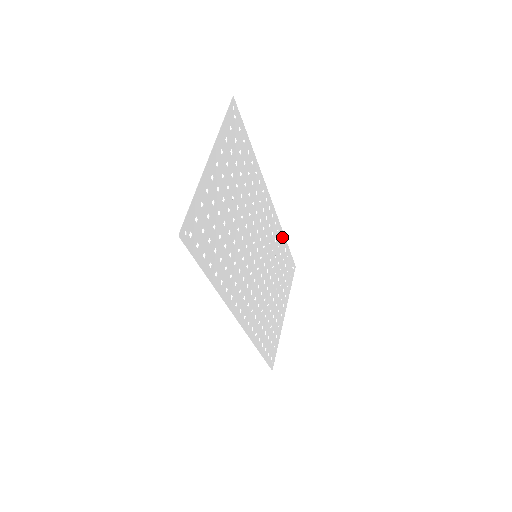
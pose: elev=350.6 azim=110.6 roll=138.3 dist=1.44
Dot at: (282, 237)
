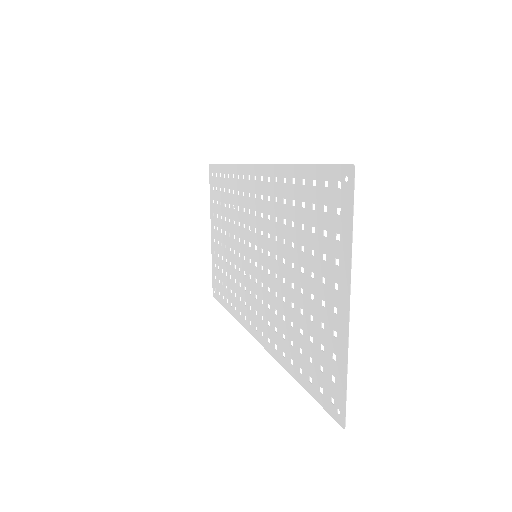
Dot at: (231, 171)
